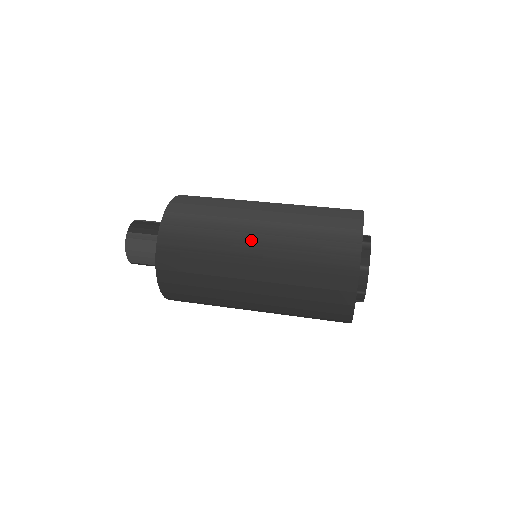
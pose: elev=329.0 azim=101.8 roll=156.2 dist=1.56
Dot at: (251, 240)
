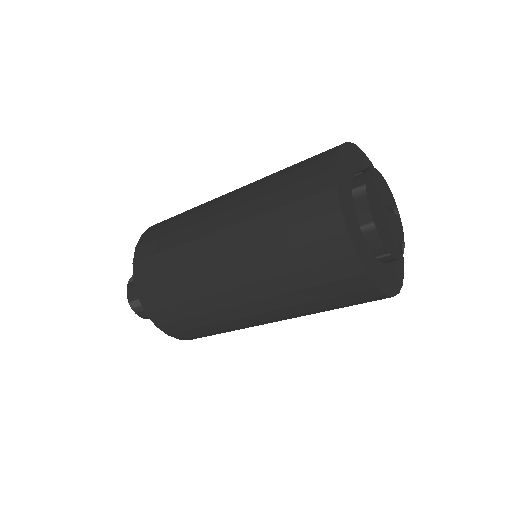
Dot at: occluded
